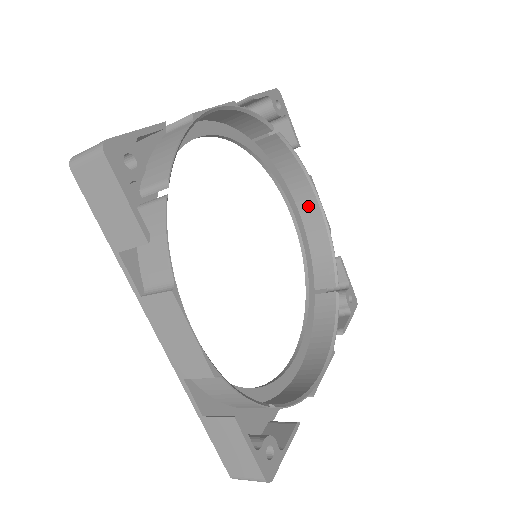
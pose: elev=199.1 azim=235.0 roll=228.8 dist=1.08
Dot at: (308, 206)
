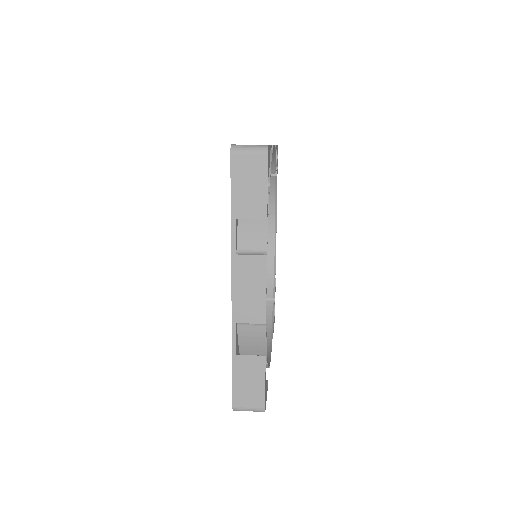
Dot at: occluded
